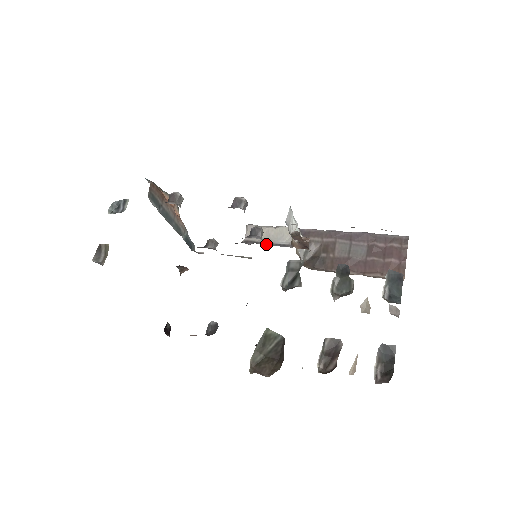
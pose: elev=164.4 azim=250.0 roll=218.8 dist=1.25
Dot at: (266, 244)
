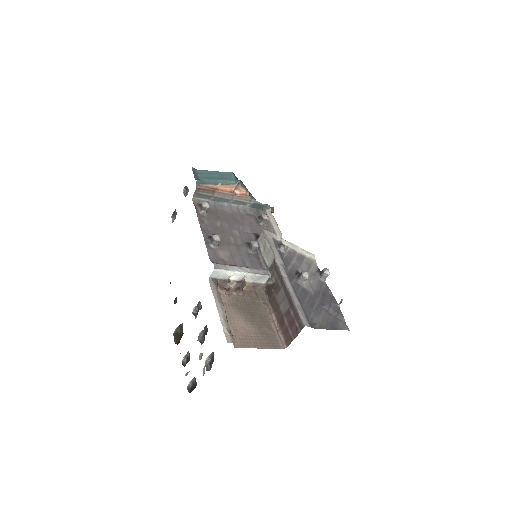
Dot at: (259, 254)
